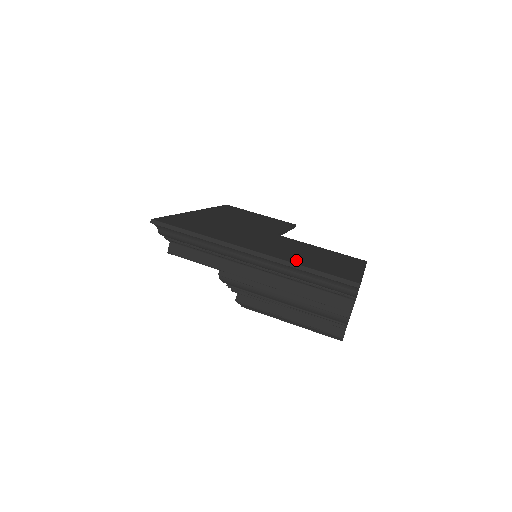
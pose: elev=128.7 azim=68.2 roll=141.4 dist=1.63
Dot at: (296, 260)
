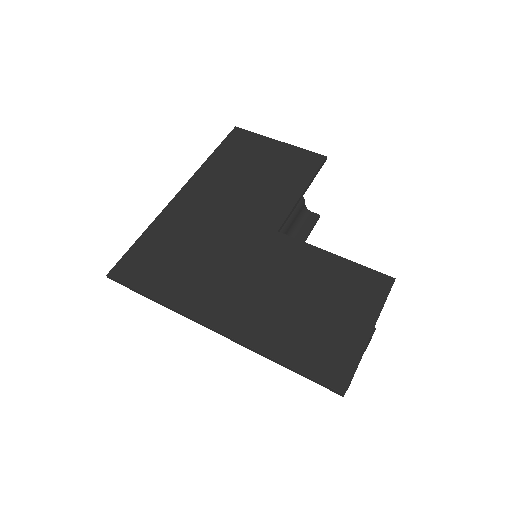
Dot at: (271, 340)
